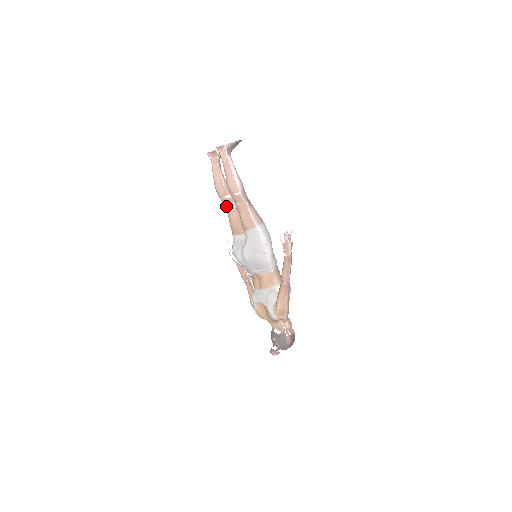
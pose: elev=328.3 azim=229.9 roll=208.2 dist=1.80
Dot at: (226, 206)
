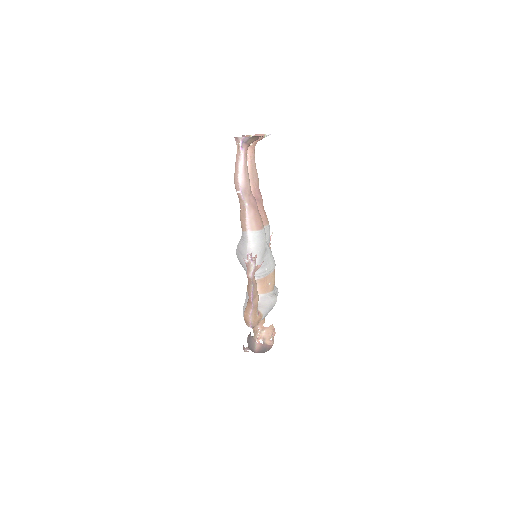
Dot at: occluded
